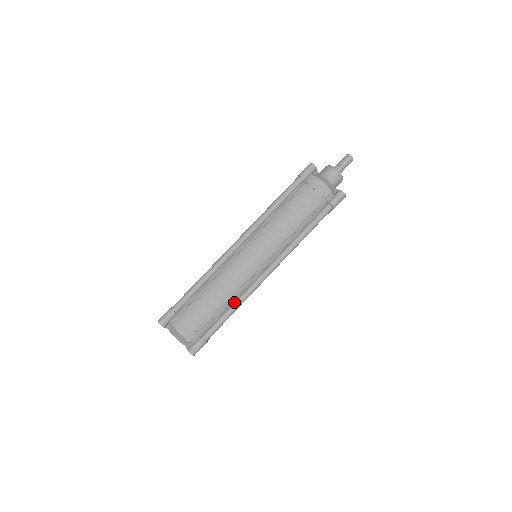
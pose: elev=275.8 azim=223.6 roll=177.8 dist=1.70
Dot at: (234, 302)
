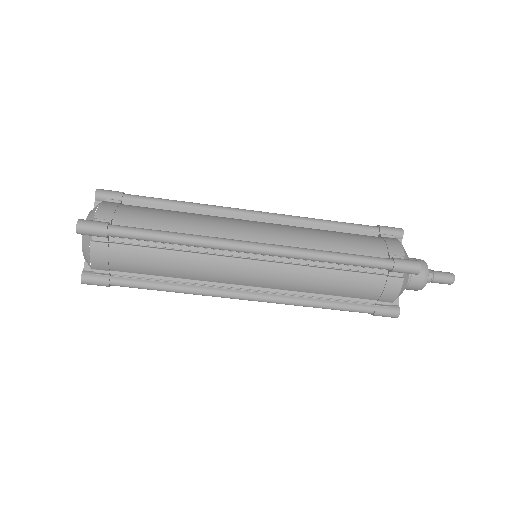
Dot at: (180, 286)
